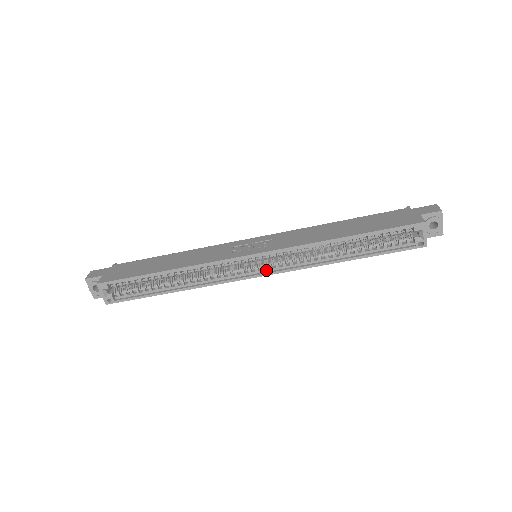
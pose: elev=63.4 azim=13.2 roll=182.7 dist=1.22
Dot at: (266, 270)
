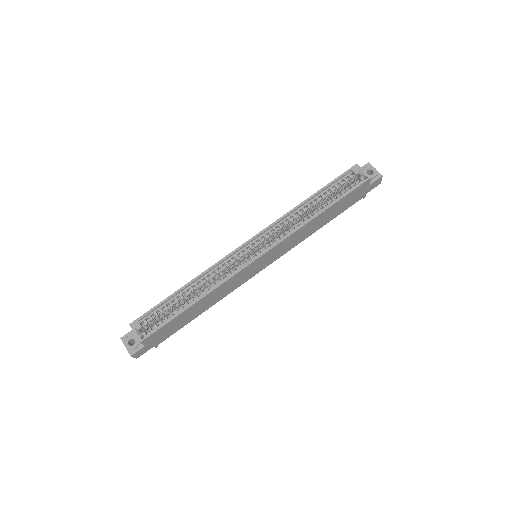
Dot at: (264, 251)
